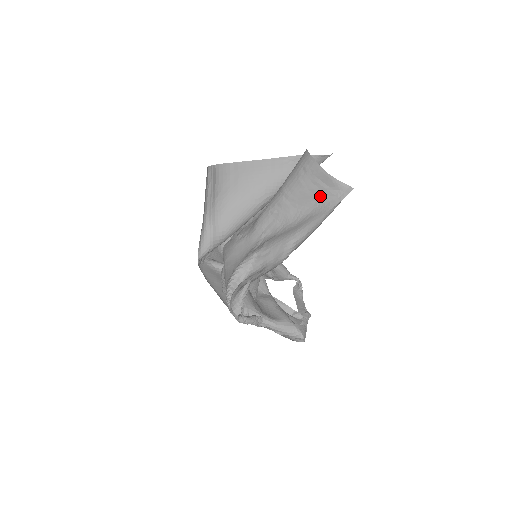
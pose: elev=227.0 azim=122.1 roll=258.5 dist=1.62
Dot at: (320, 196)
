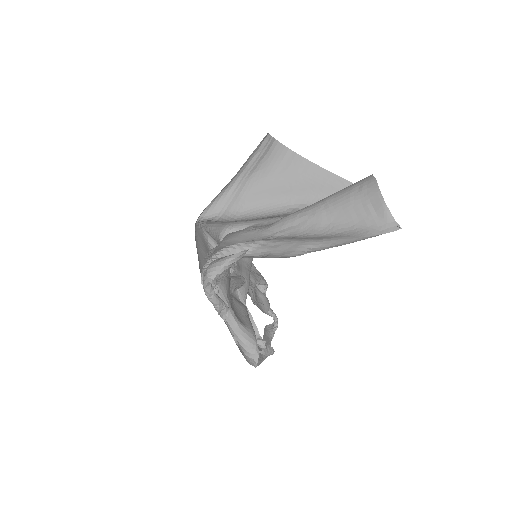
Dot at: (362, 221)
